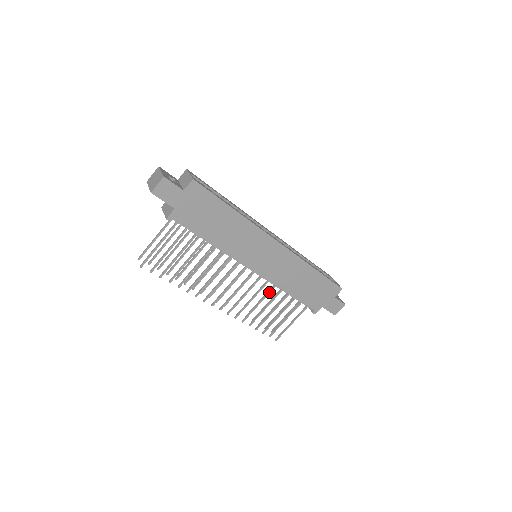
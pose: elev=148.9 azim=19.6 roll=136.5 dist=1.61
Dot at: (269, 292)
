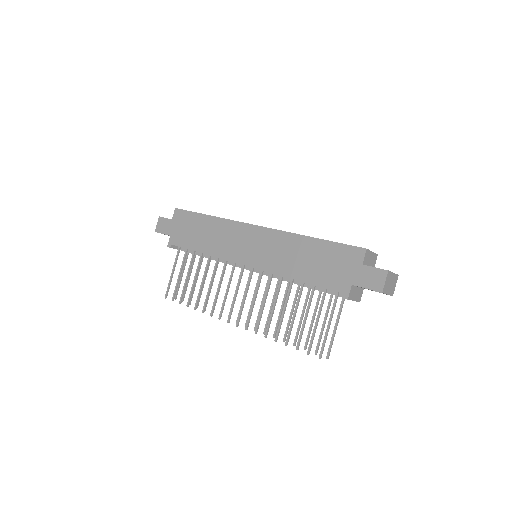
Dot at: (278, 288)
